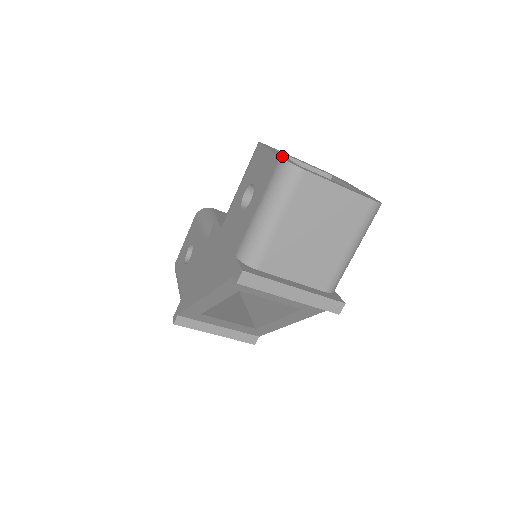
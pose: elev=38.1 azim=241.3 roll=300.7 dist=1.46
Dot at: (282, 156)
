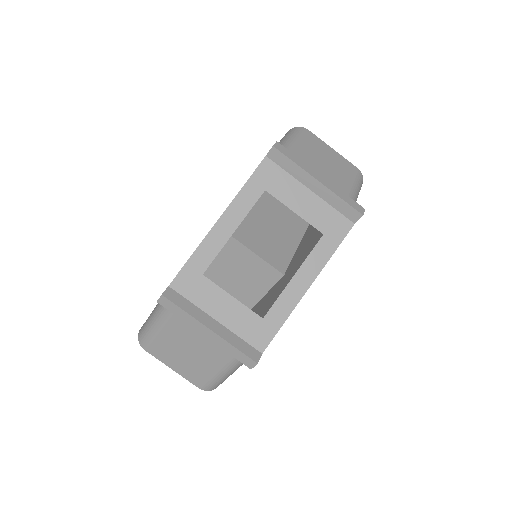
Dot at: occluded
